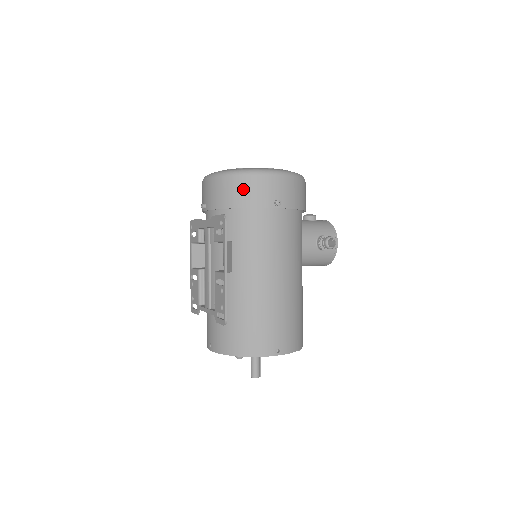
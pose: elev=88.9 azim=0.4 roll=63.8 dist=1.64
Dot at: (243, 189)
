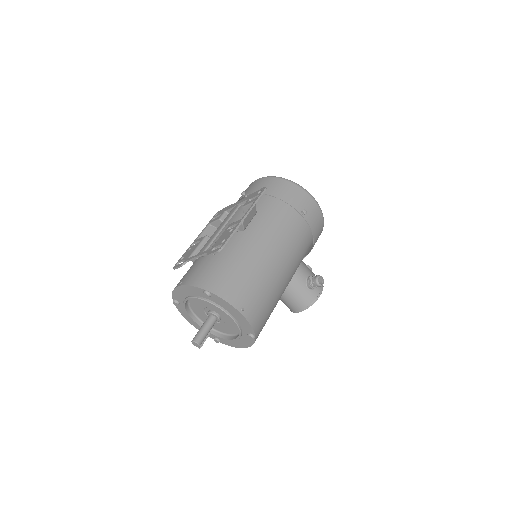
Dot at: (285, 189)
